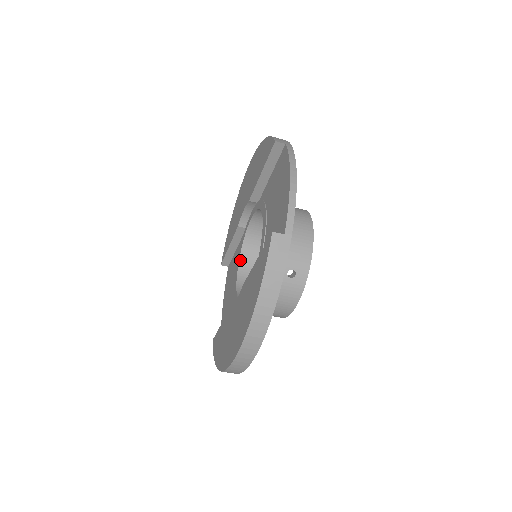
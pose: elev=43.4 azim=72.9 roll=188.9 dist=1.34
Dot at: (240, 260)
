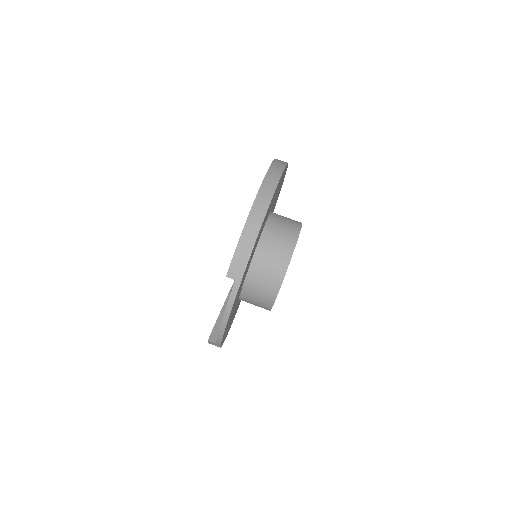
Dot at: occluded
